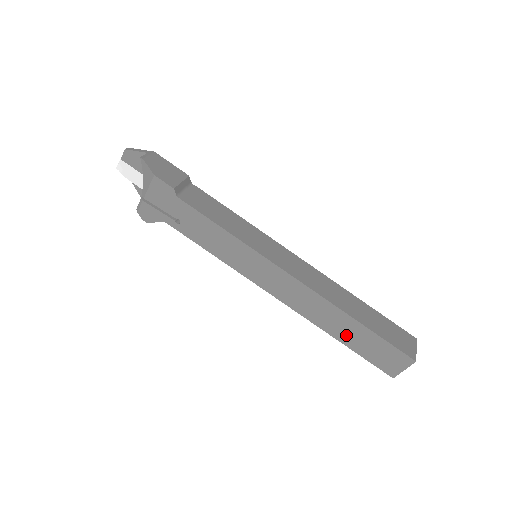
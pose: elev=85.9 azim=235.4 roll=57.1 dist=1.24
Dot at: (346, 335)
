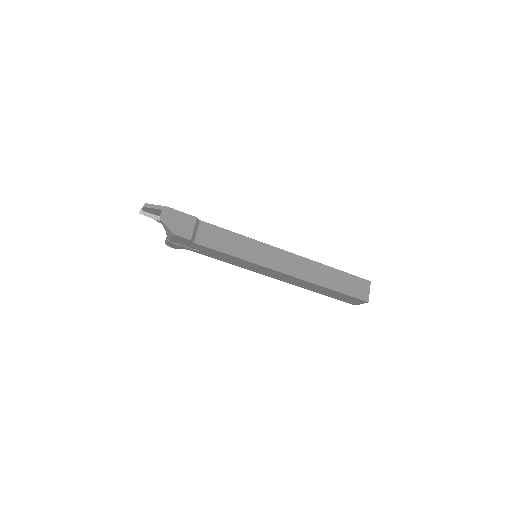
Dot at: (323, 292)
